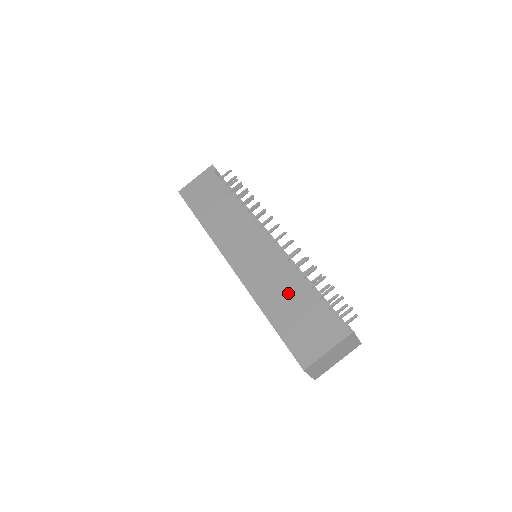
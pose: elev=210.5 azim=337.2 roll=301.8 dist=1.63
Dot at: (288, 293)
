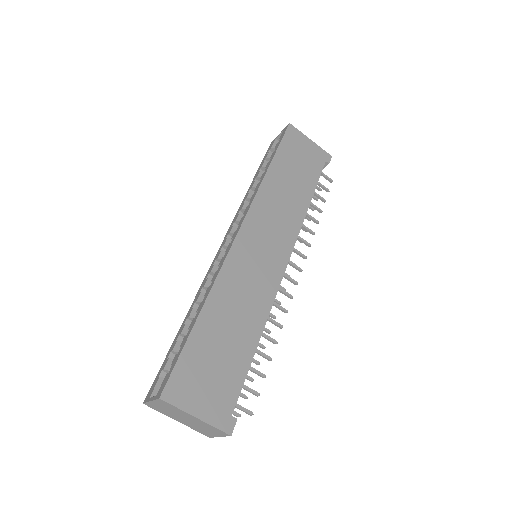
Dot at: (239, 326)
